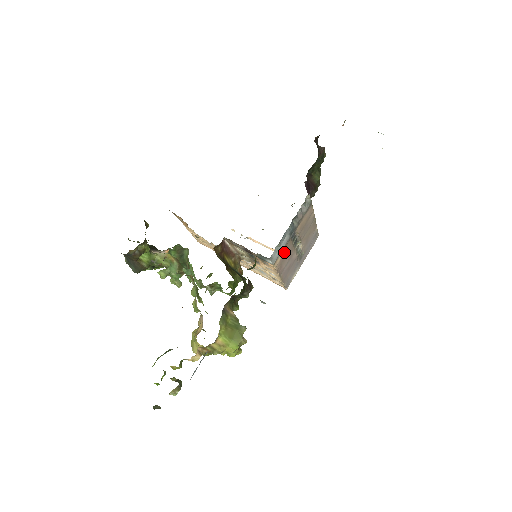
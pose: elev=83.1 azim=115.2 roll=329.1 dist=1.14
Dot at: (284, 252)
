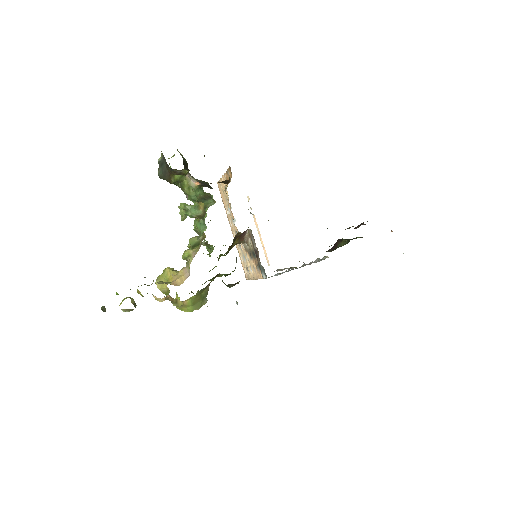
Dot at: occluded
